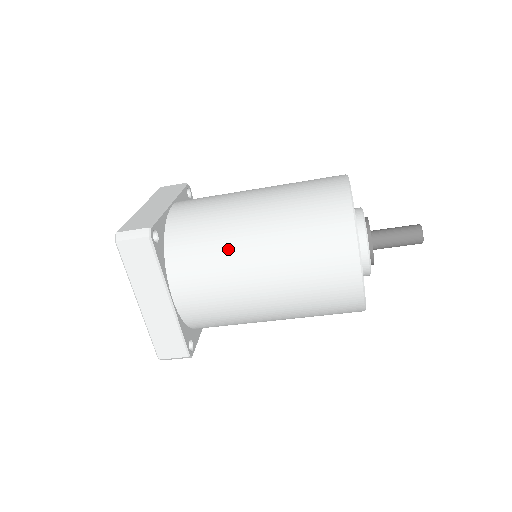
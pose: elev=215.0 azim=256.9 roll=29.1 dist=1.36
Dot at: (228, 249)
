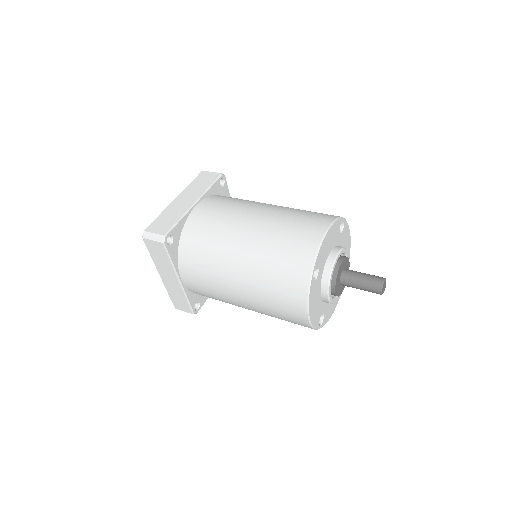
Dot at: occluded
